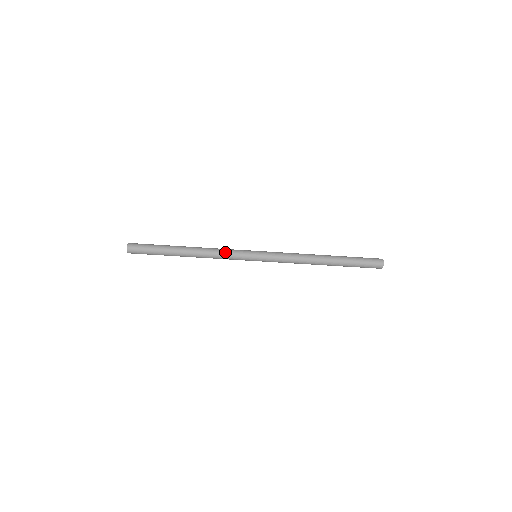
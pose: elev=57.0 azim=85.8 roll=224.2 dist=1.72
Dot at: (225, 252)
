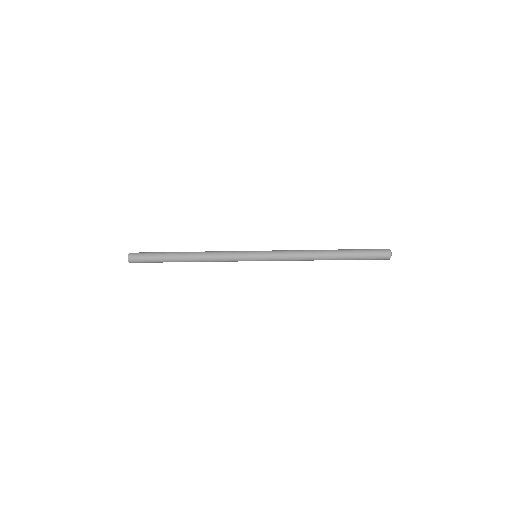
Dot at: (224, 256)
